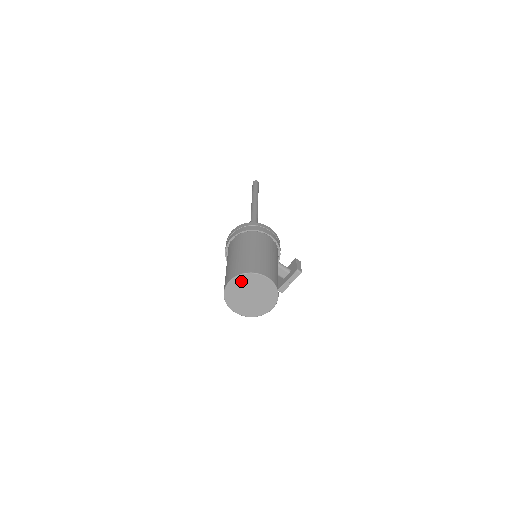
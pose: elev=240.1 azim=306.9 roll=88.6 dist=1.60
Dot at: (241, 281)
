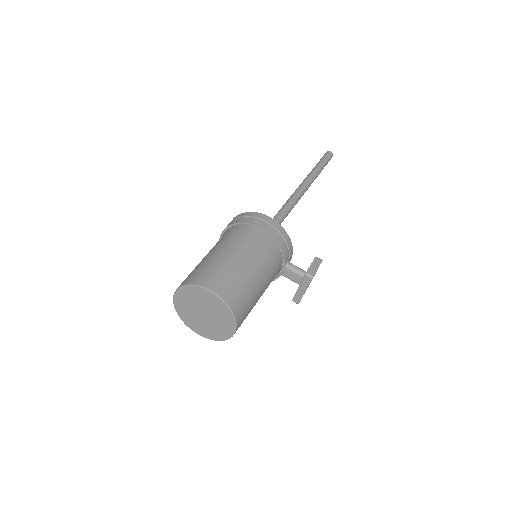
Dot at: (185, 295)
